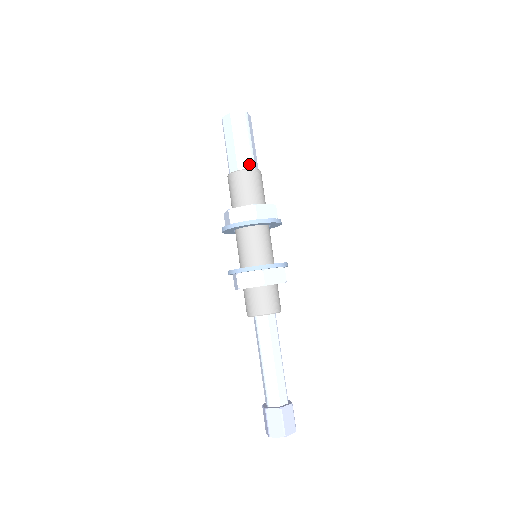
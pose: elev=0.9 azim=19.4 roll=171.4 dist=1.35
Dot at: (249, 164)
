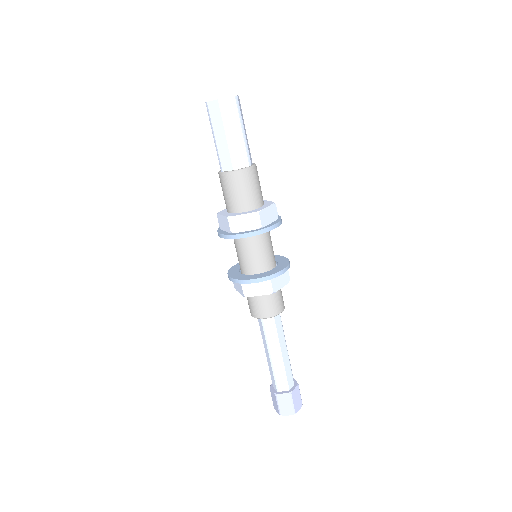
Dot at: (245, 161)
